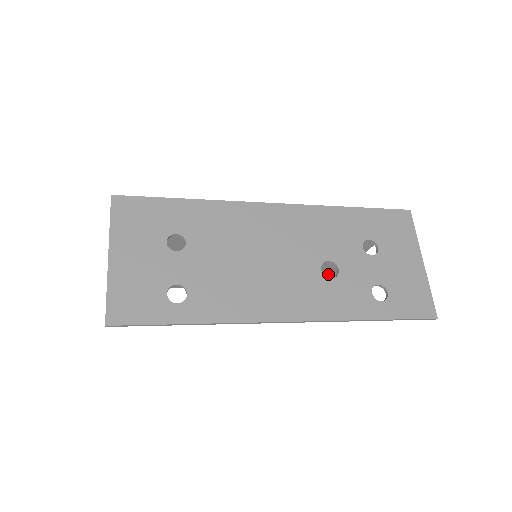
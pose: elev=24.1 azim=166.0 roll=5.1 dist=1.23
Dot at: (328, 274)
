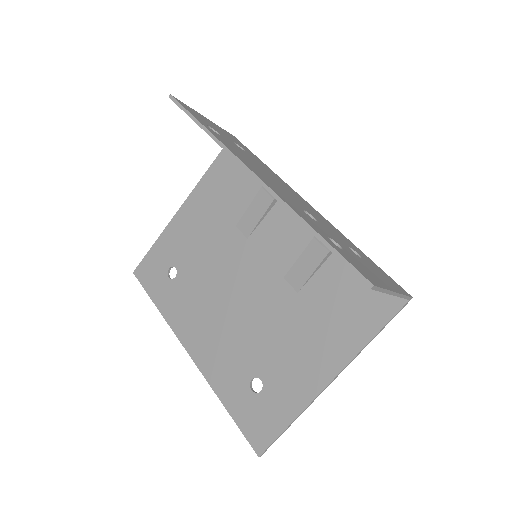
Dot at: (280, 409)
